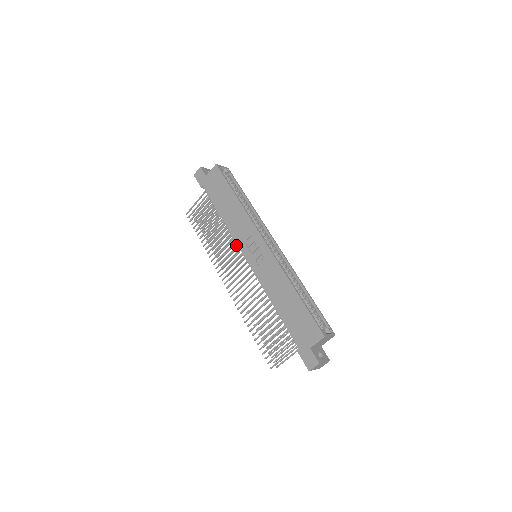
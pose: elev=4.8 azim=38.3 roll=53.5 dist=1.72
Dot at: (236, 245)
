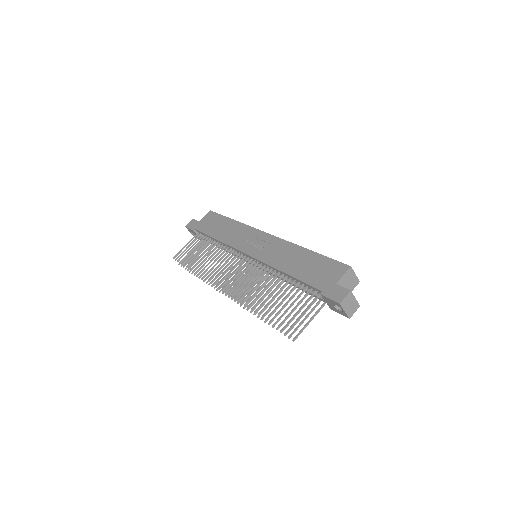
Dot at: occluded
